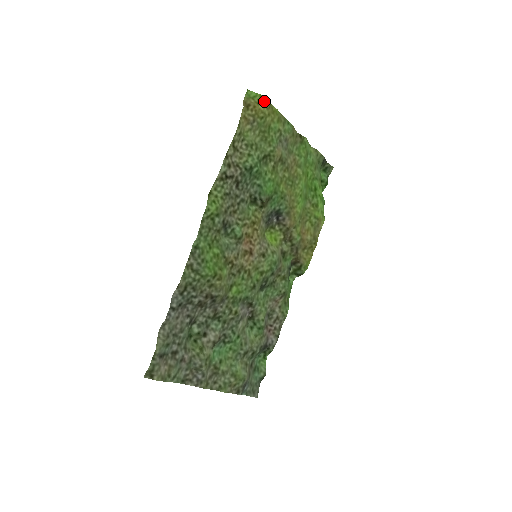
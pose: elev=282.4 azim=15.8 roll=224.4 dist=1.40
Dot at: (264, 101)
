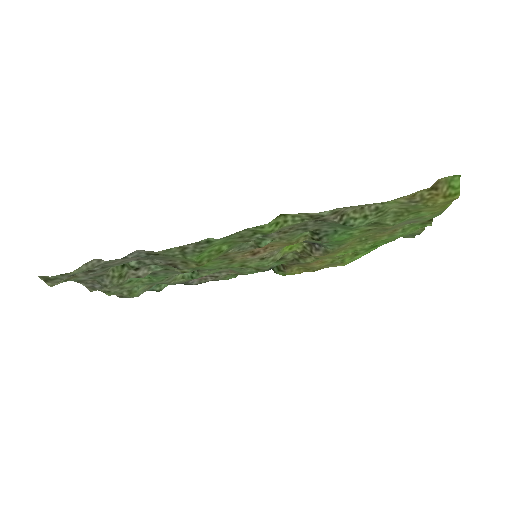
Dot at: (452, 199)
